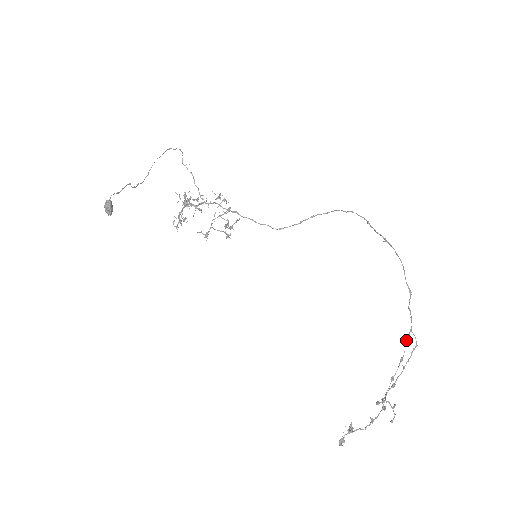
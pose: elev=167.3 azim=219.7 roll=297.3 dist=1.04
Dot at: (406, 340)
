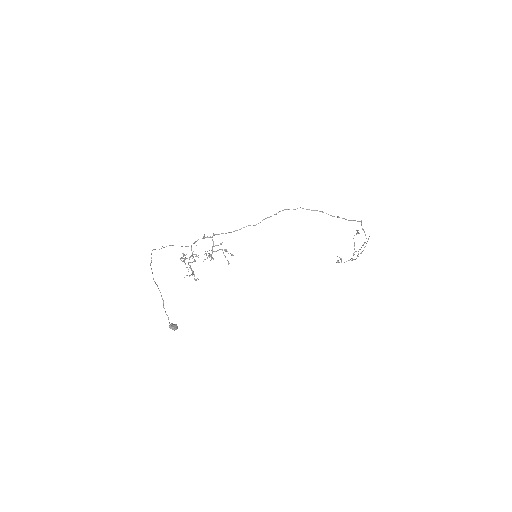
Dot at: occluded
